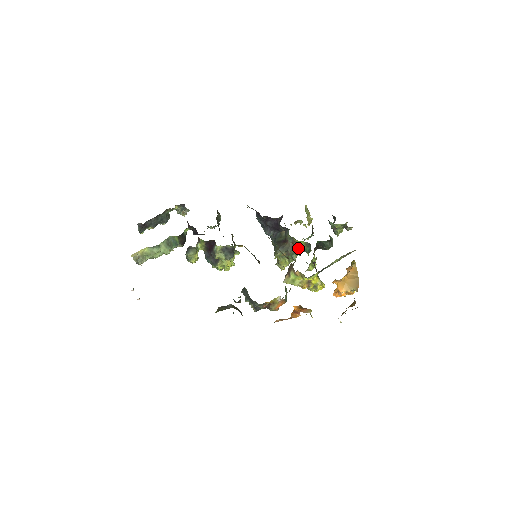
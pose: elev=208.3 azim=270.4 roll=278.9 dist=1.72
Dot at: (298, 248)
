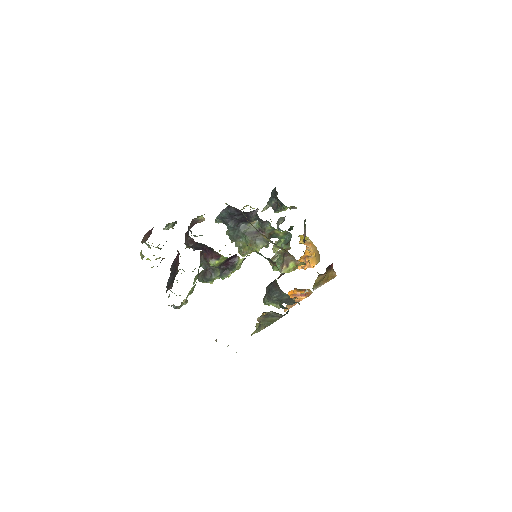
Dot at: (273, 237)
